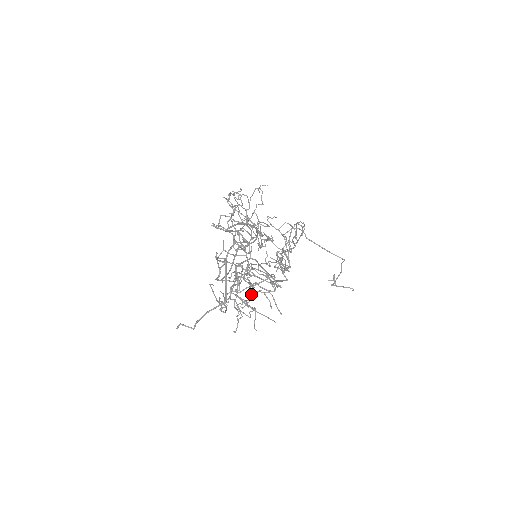
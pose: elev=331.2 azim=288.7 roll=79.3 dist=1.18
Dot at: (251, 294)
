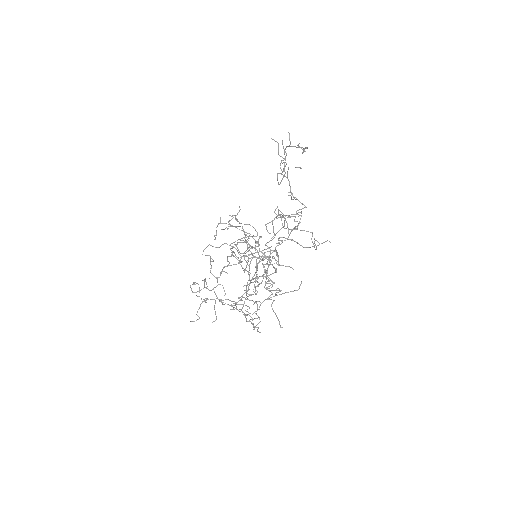
Dot at: occluded
